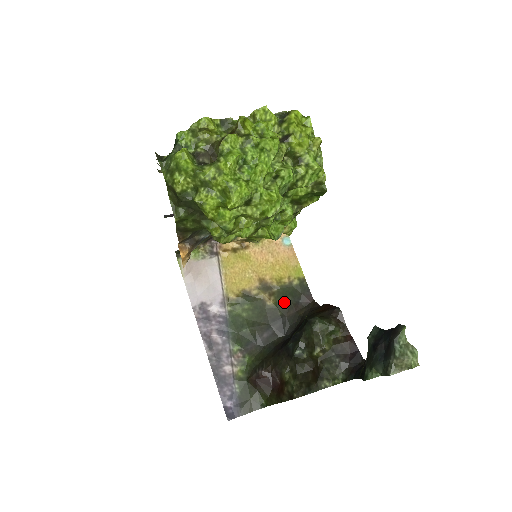
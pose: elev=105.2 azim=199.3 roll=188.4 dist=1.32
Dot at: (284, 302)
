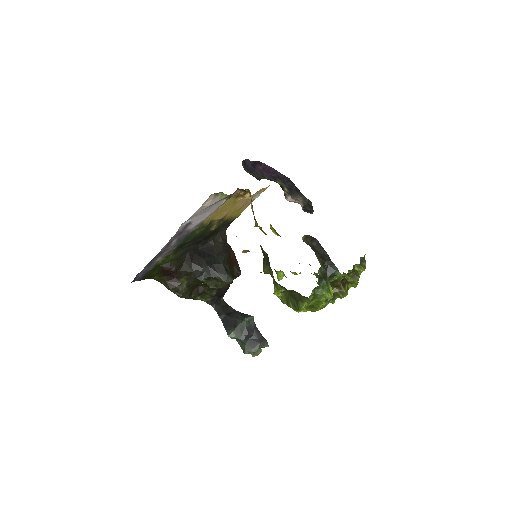
Dot at: (217, 229)
